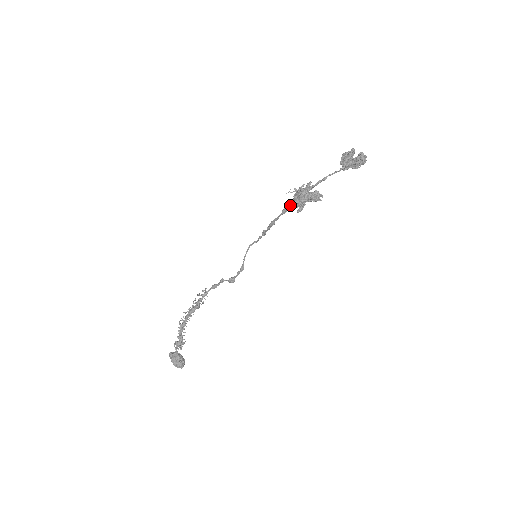
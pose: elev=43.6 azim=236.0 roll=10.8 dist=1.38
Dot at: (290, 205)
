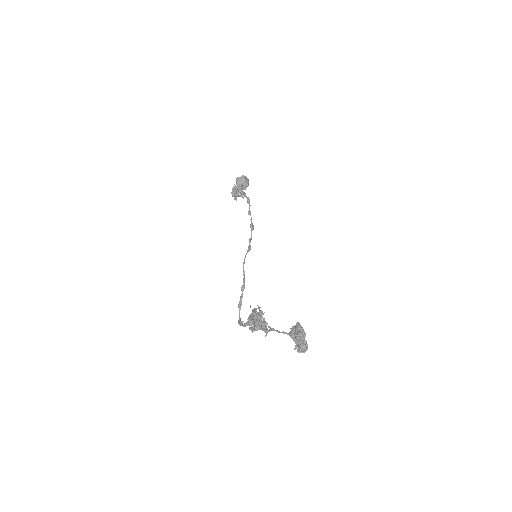
Dot at: occluded
